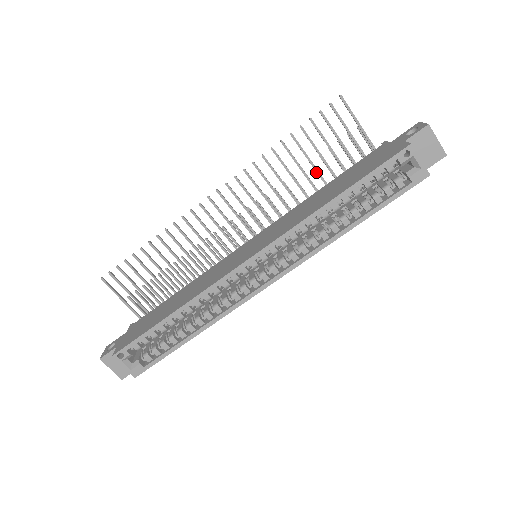
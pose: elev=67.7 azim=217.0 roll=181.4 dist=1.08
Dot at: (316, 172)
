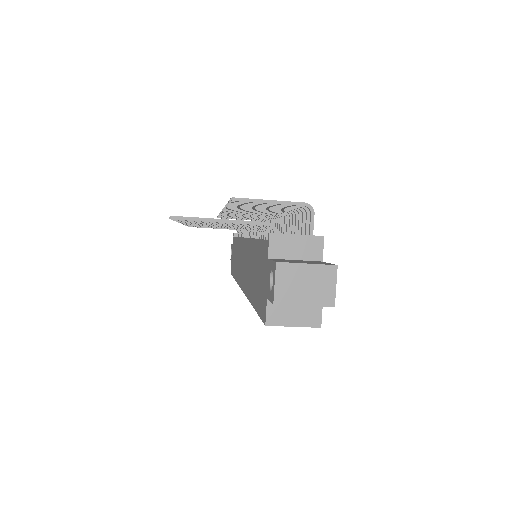
Dot at: occluded
